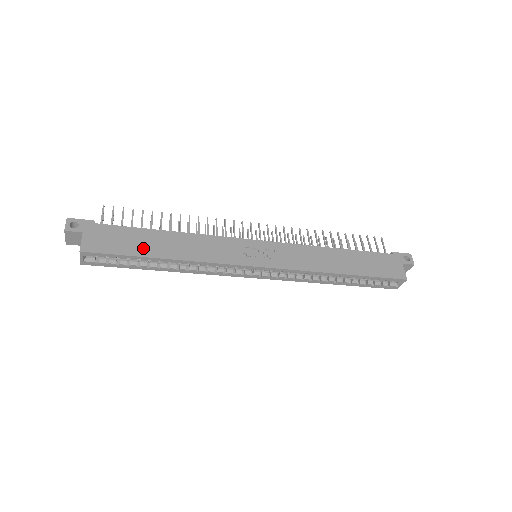
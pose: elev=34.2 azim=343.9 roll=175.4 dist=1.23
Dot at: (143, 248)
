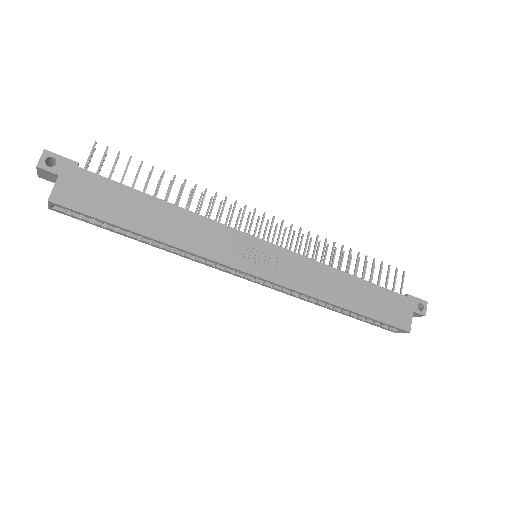
Dot at: (126, 216)
